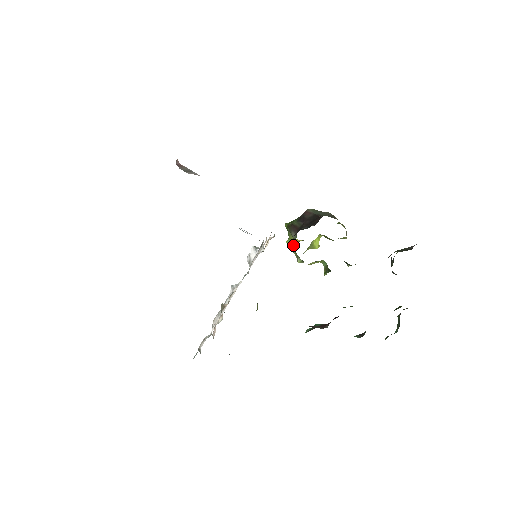
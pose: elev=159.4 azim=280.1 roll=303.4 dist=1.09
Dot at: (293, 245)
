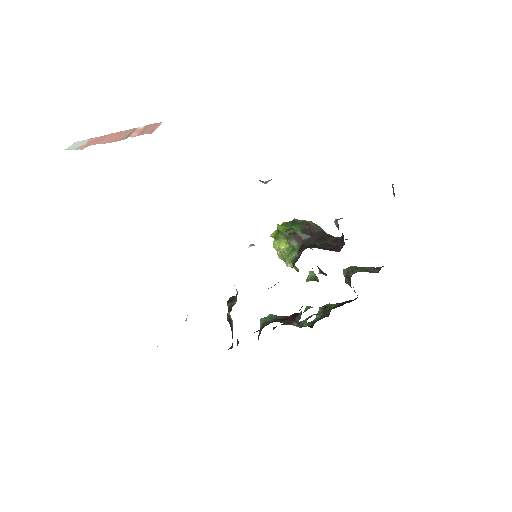
Dot at: (283, 248)
